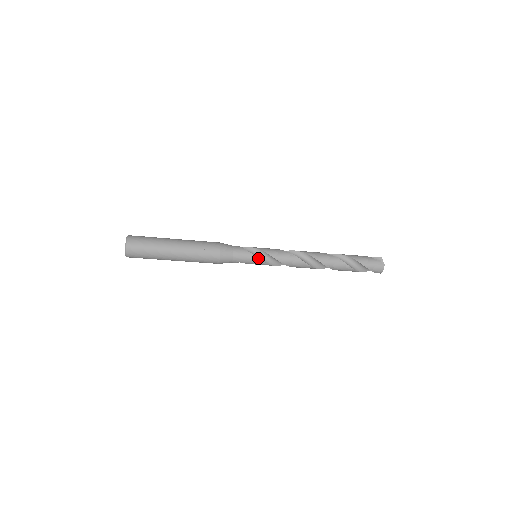
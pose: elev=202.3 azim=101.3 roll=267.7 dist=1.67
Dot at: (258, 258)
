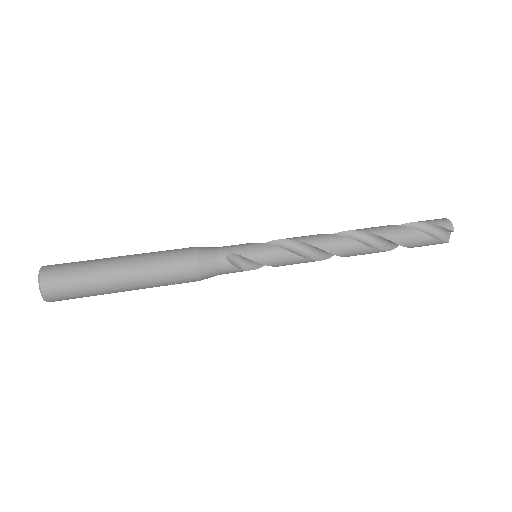
Dot at: (258, 268)
